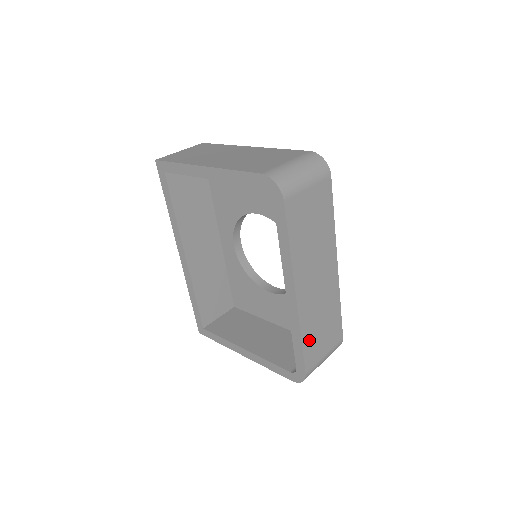
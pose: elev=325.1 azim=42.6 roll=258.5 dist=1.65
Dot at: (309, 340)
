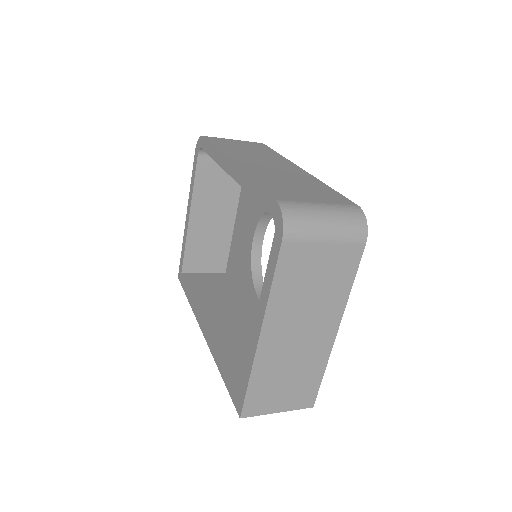
Dot at: (271, 185)
